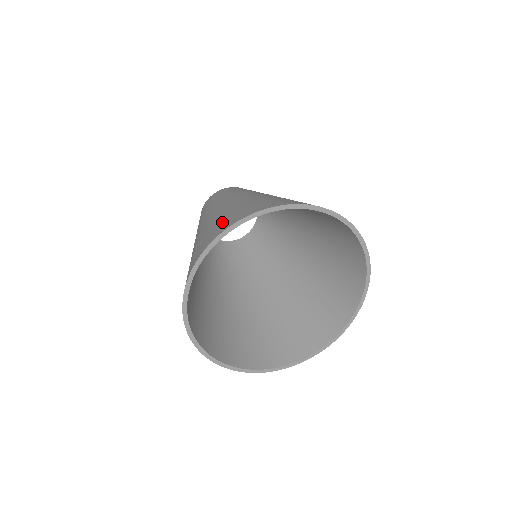
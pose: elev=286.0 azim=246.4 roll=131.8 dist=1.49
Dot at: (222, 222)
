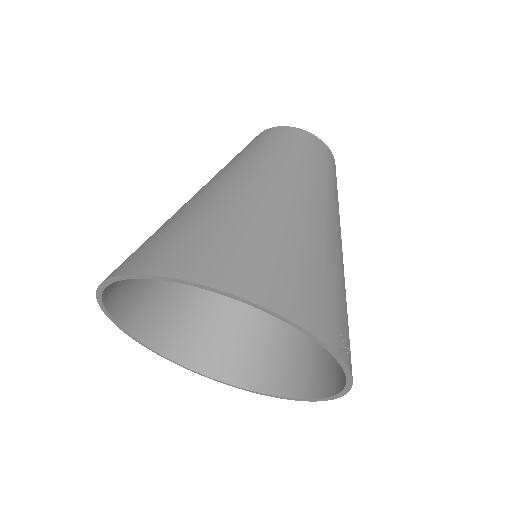
Dot at: (183, 243)
